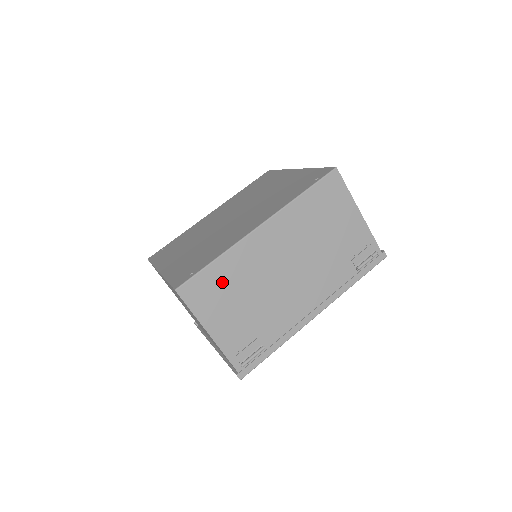
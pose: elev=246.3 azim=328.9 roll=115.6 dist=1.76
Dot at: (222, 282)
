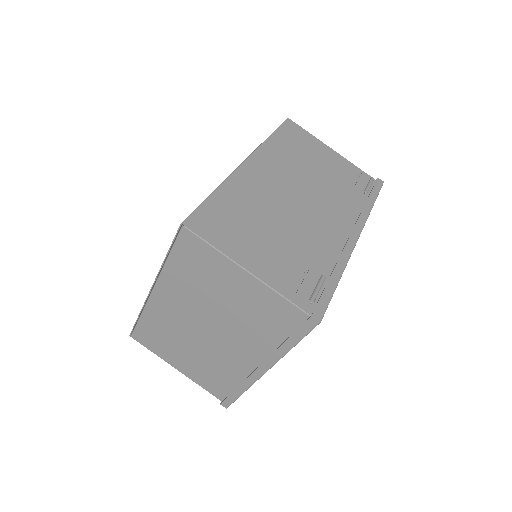
Dot at: (234, 212)
